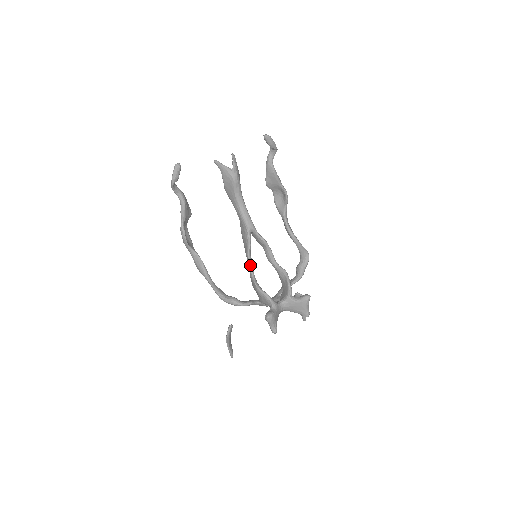
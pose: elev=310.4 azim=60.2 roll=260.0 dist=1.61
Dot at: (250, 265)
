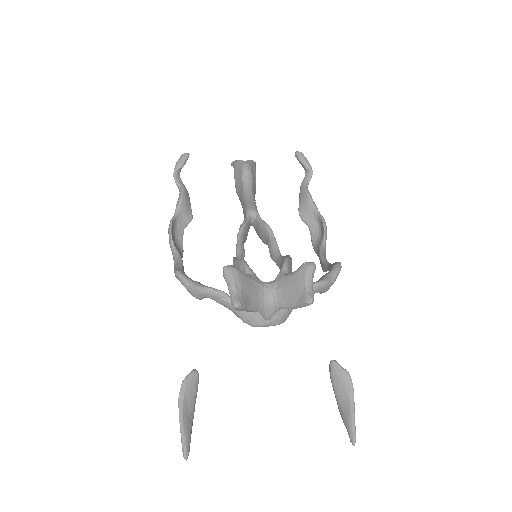
Dot at: (237, 247)
